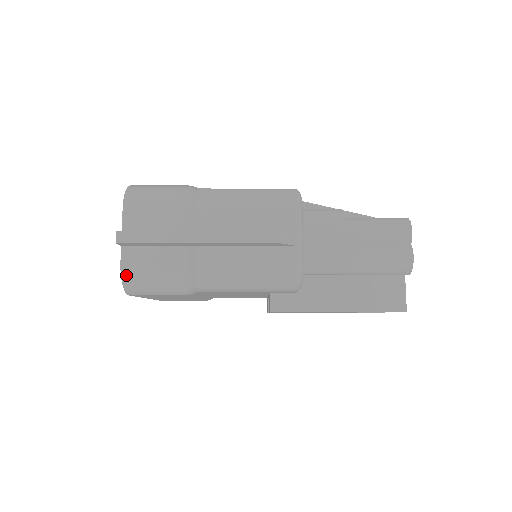
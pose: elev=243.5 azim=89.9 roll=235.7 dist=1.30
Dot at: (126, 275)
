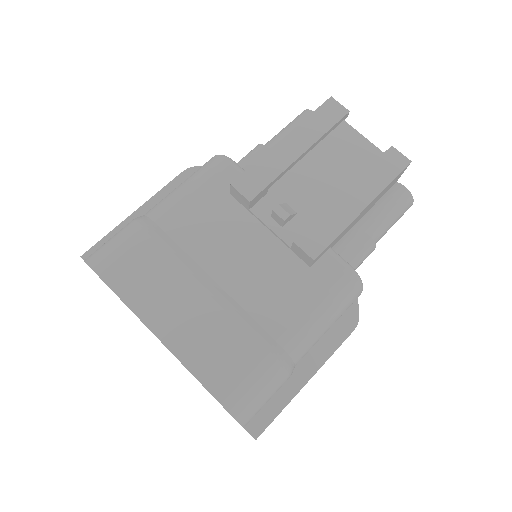
Dot at: (88, 257)
